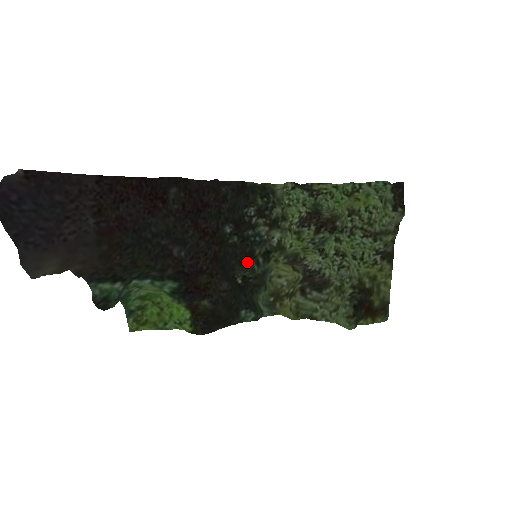
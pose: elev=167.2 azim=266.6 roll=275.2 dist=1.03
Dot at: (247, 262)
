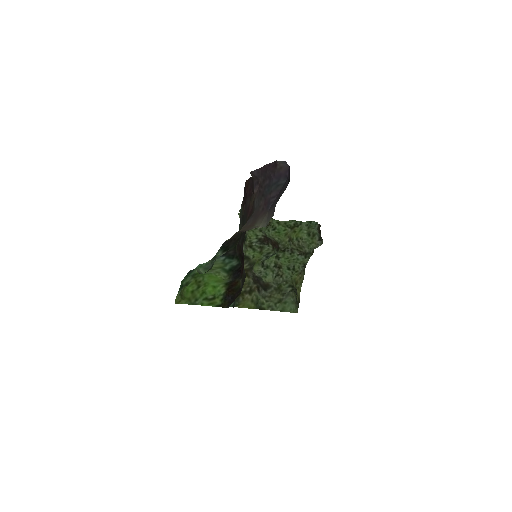
Dot at: occluded
